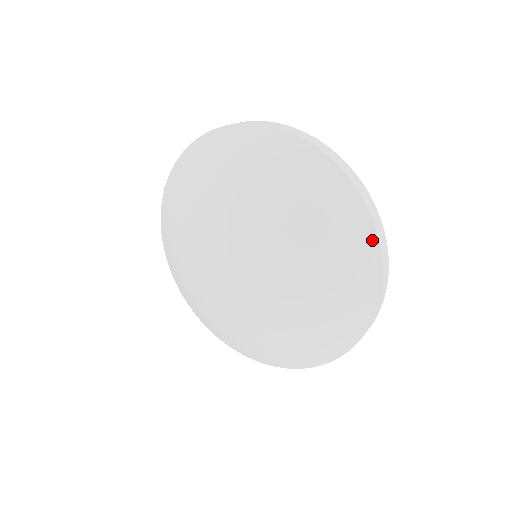
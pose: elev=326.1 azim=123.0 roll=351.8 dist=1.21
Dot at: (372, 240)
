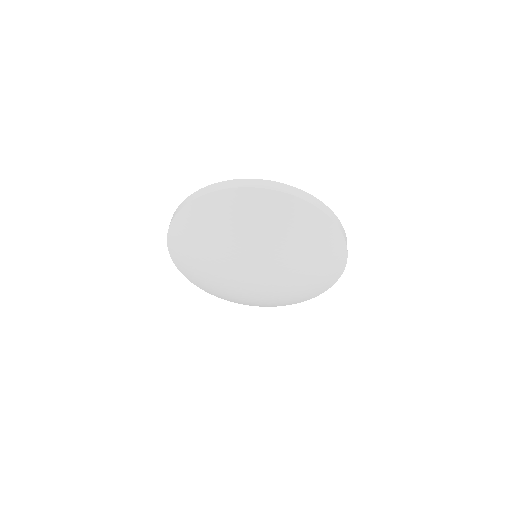
Dot at: (338, 234)
